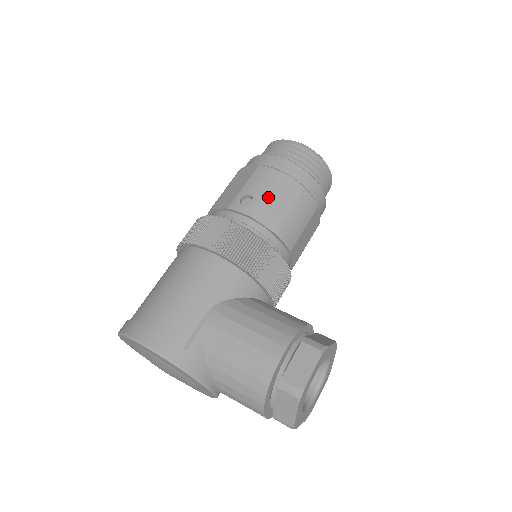
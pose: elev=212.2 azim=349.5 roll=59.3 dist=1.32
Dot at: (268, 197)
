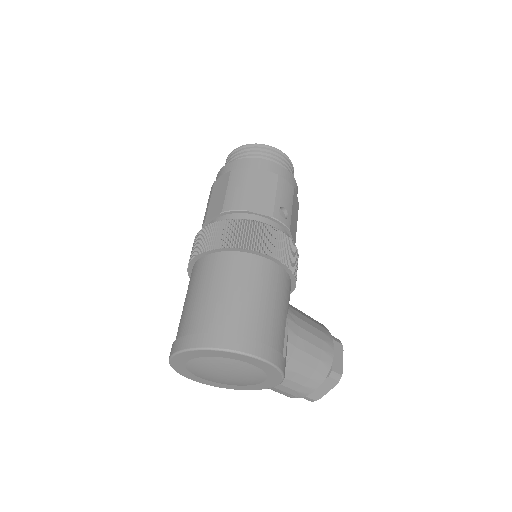
Dot at: (293, 212)
